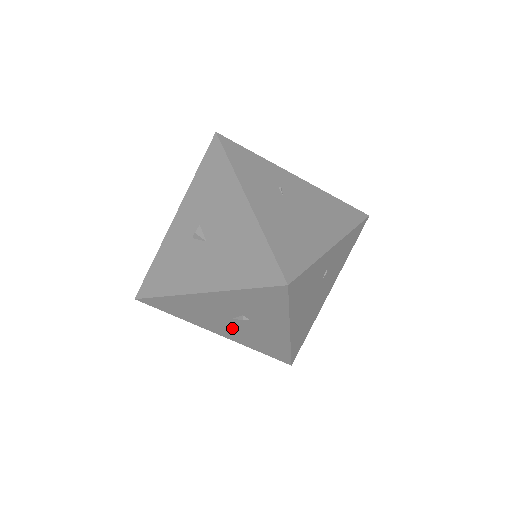
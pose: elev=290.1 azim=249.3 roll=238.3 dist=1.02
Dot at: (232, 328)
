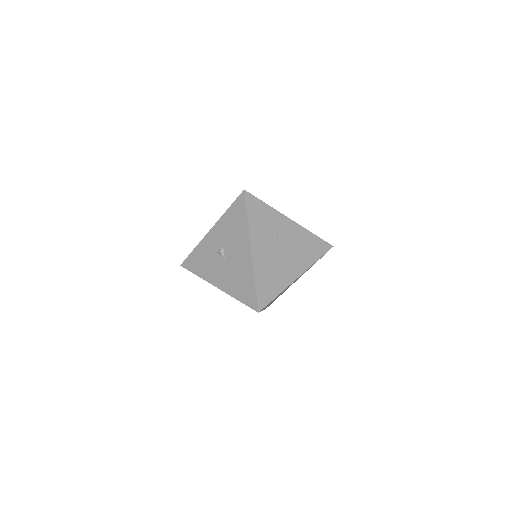
Dot at: occluded
